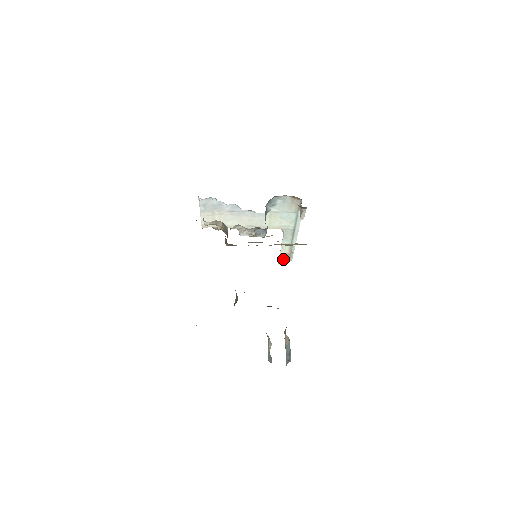
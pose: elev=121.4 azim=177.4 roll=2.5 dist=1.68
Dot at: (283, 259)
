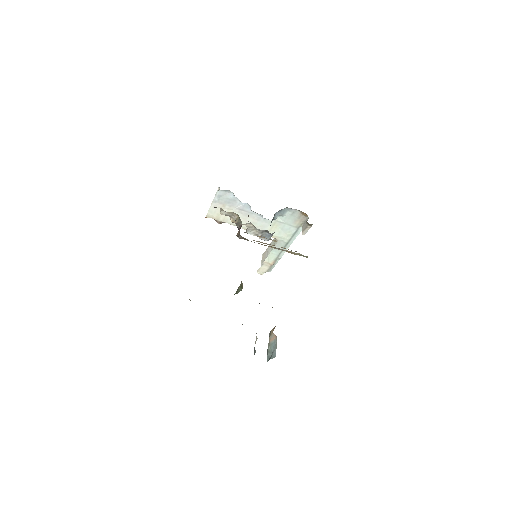
Dot at: (264, 268)
